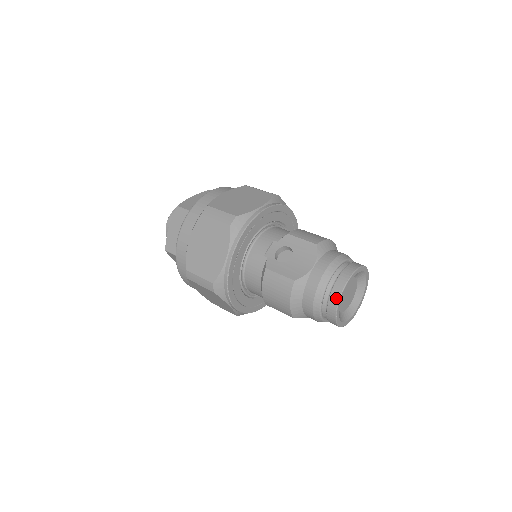
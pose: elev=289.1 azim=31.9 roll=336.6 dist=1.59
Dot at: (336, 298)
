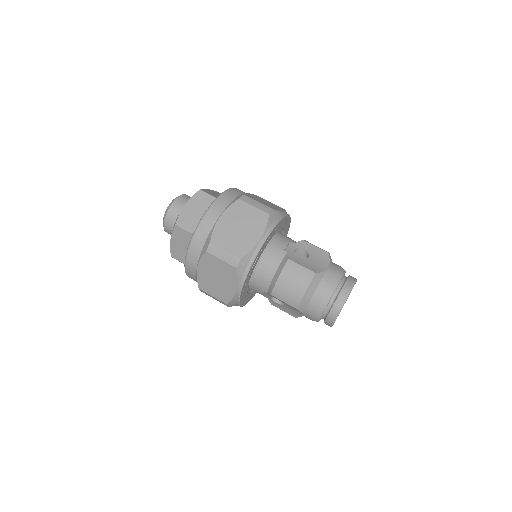
Dot at: (346, 295)
